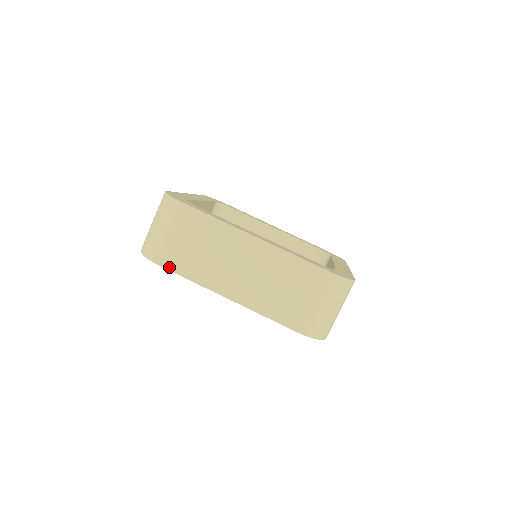
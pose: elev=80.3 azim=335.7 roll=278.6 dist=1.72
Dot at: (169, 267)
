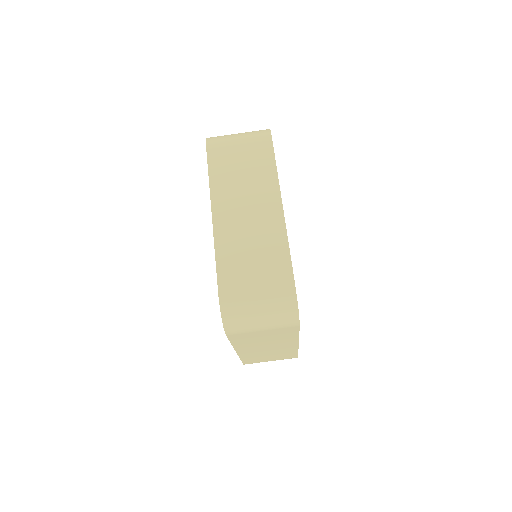
Dot at: (210, 158)
